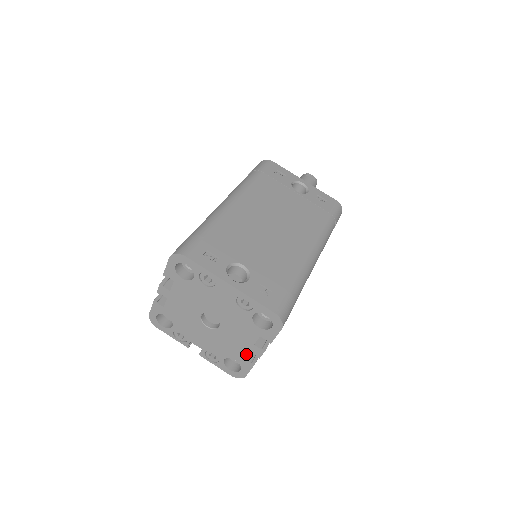
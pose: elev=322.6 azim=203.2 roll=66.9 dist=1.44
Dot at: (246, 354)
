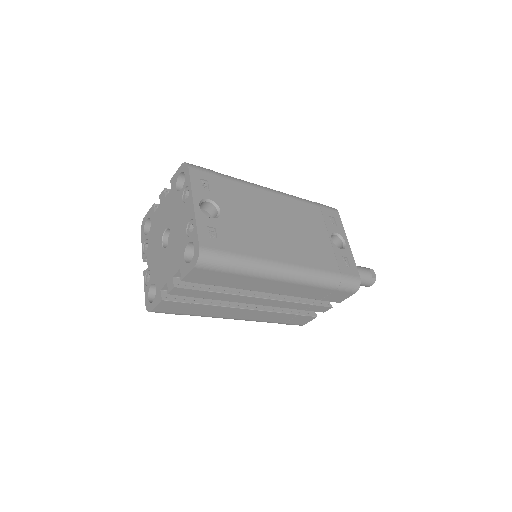
Dot at: (164, 285)
